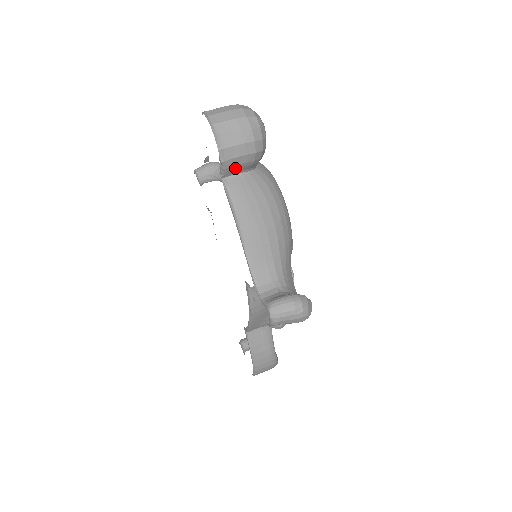
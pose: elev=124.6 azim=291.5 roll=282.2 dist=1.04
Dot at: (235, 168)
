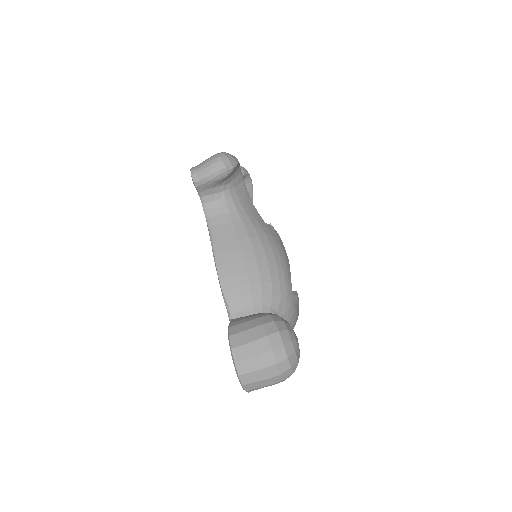
Dot at: occluded
